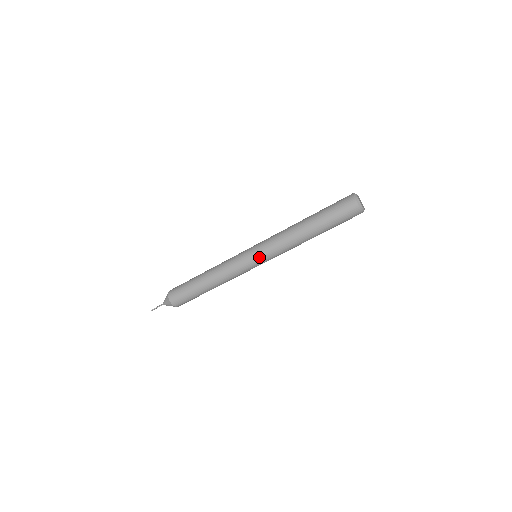
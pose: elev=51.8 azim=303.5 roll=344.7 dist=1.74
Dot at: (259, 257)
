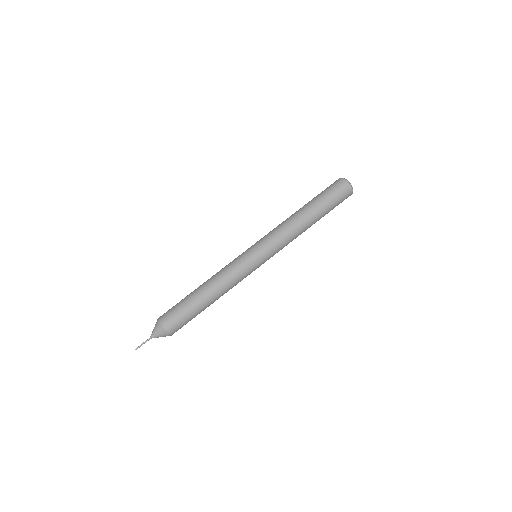
Dot at: (264, 253)
